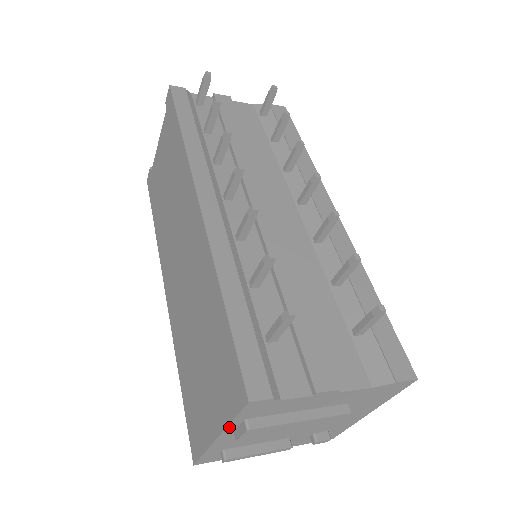
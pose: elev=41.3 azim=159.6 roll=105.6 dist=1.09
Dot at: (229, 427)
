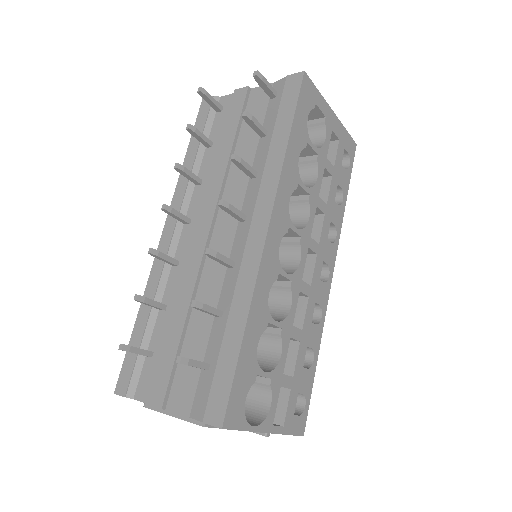
Dot at: occluded
